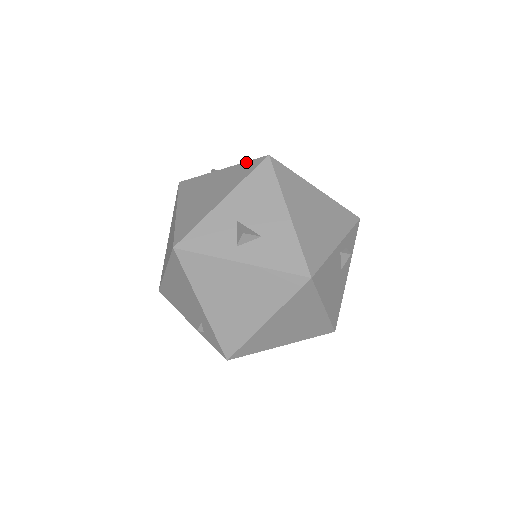
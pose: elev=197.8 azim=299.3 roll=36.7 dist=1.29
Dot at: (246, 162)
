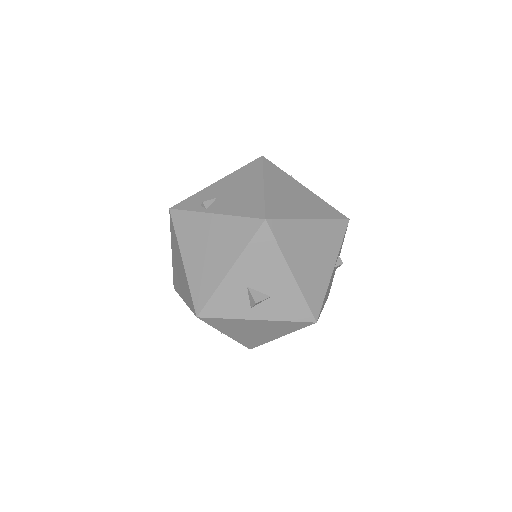
Dot at: (242, 218)
